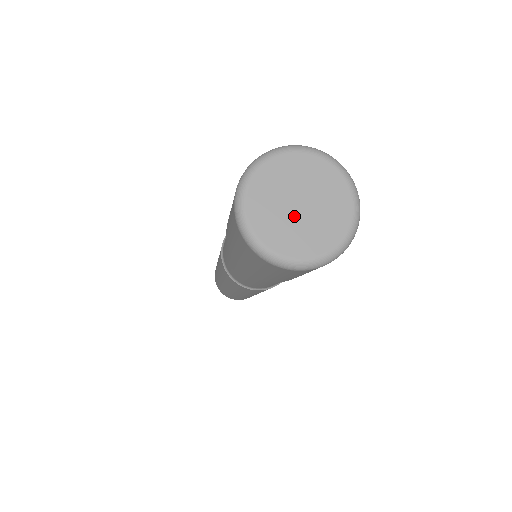
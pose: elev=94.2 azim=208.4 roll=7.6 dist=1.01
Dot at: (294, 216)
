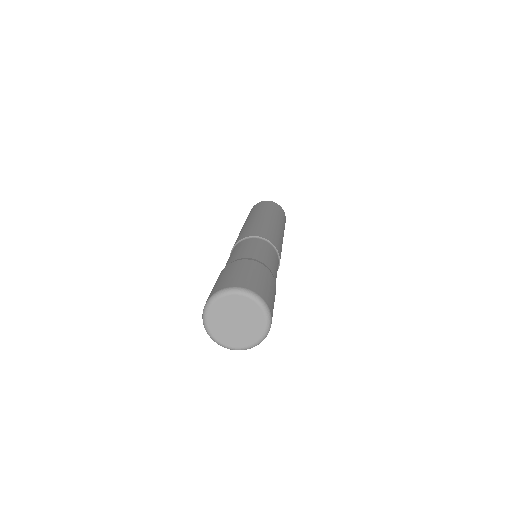
Dot at: (230, 325)
